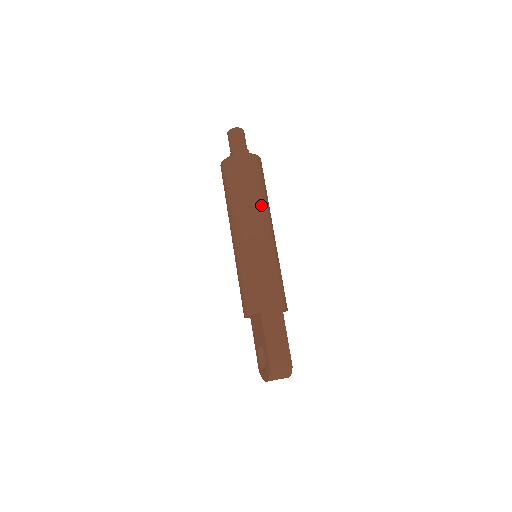
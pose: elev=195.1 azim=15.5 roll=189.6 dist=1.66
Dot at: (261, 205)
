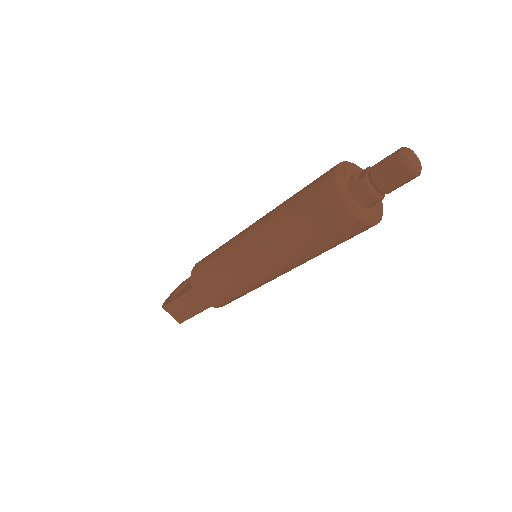
Dot at: (293, 256)
